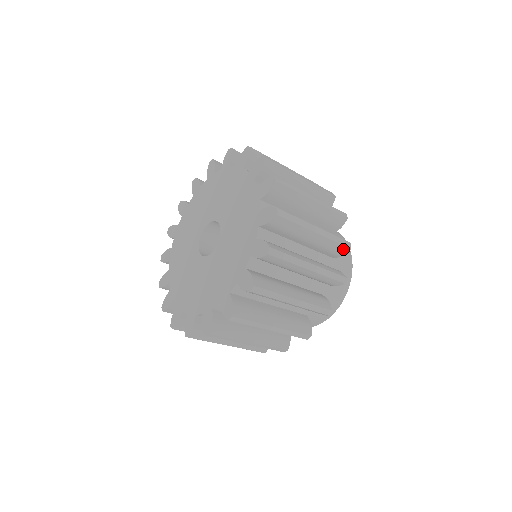
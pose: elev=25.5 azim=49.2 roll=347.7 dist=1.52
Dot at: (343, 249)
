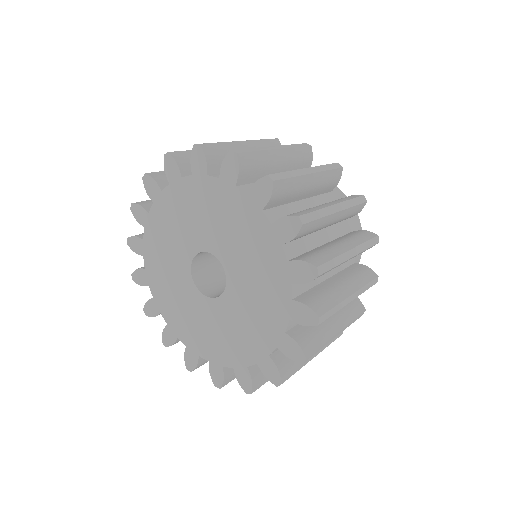
Dot at: occluded
